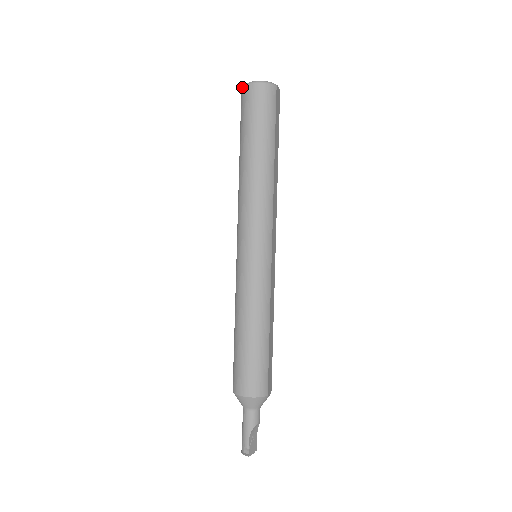
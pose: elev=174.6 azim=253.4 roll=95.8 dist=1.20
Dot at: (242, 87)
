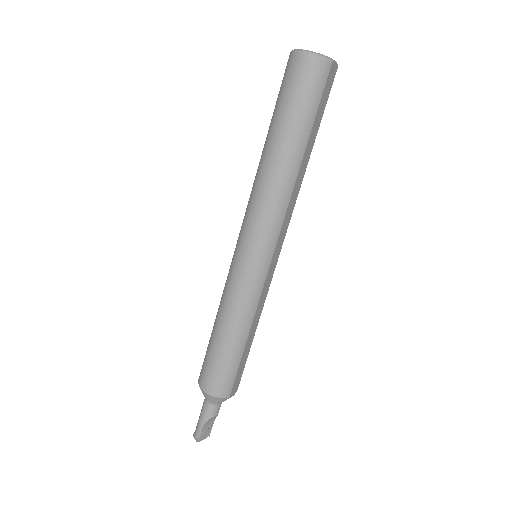
Dot at: (290, 52)
